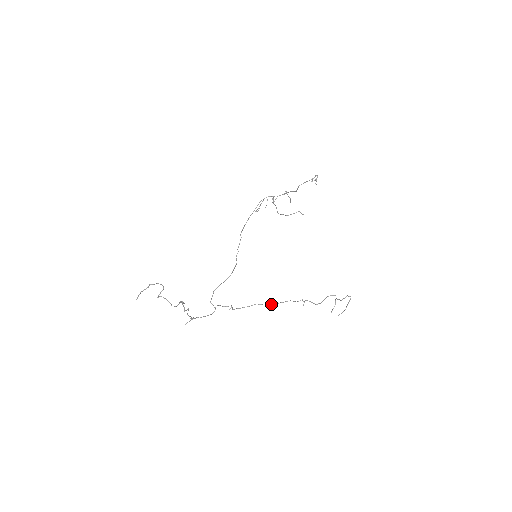
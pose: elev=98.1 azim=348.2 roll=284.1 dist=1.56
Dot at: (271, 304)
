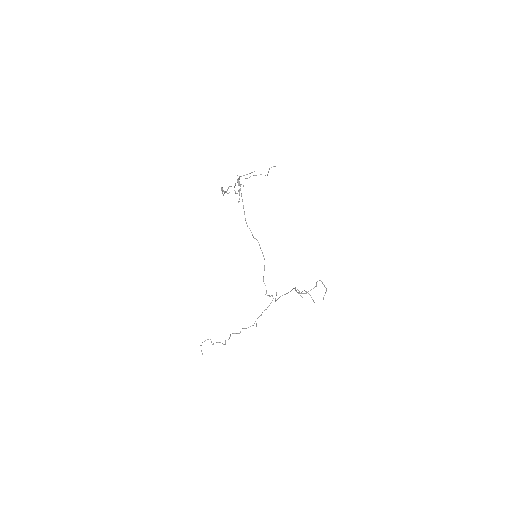
Dot at: (288, 292)
